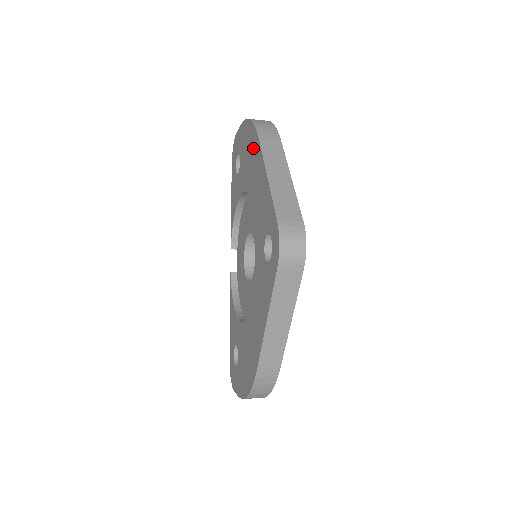
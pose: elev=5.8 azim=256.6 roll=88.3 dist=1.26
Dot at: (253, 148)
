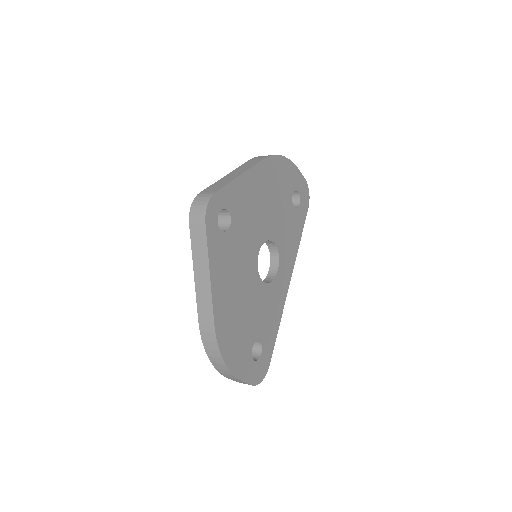
Dot at: occluded
